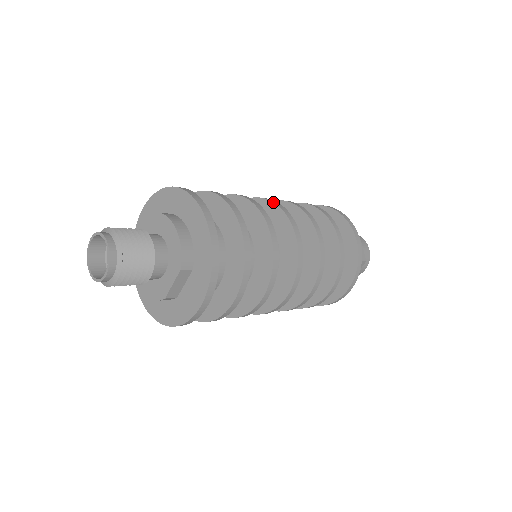
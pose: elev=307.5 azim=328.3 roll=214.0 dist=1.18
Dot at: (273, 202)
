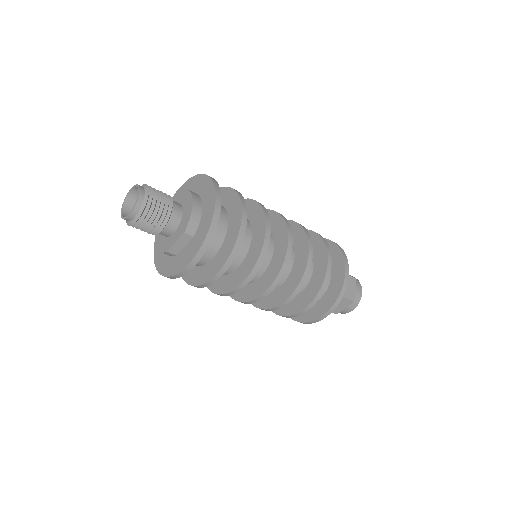
Dot at: (282, 216)
